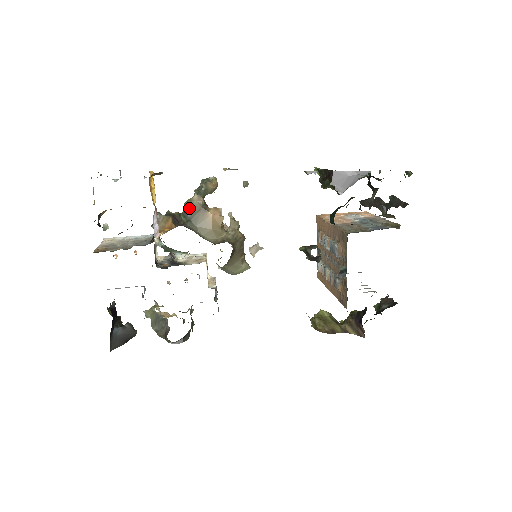
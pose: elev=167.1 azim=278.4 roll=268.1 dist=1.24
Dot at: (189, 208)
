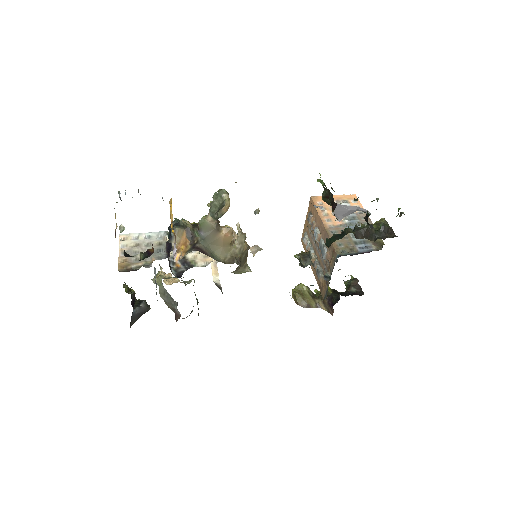
Dot at: (203, 227)
